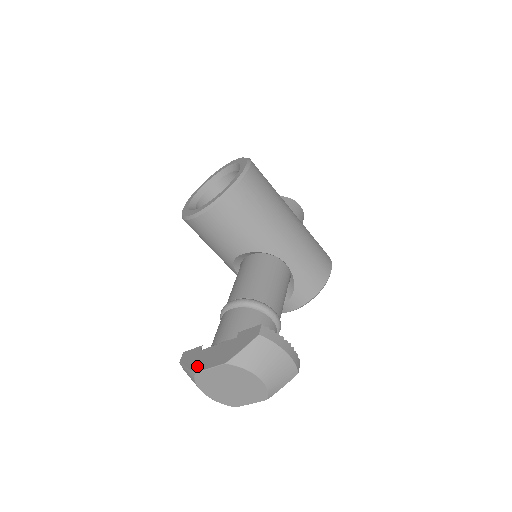
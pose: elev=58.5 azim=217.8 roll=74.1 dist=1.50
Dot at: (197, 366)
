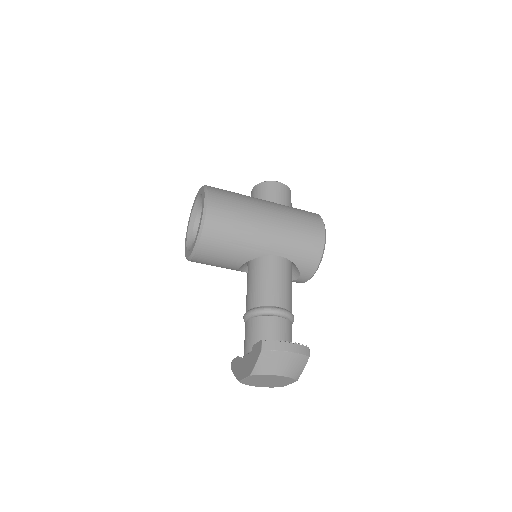
Dot at: (239, 376)
